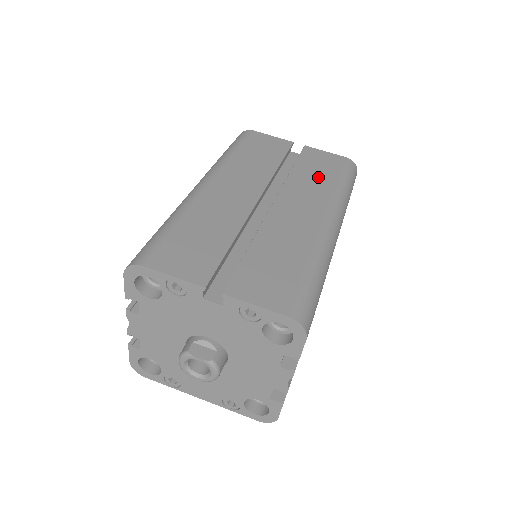
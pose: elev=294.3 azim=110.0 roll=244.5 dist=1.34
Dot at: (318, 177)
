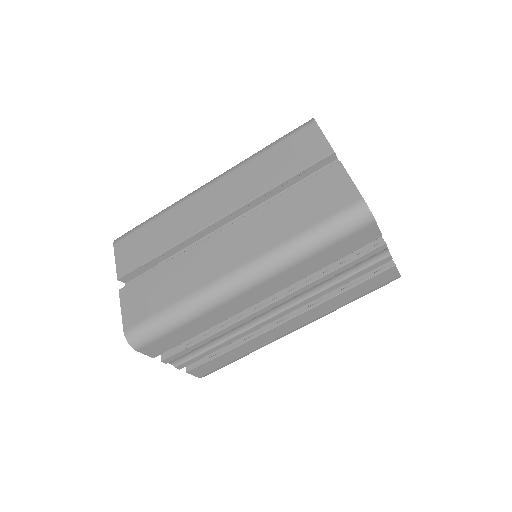
Dot at: (292, 216)
